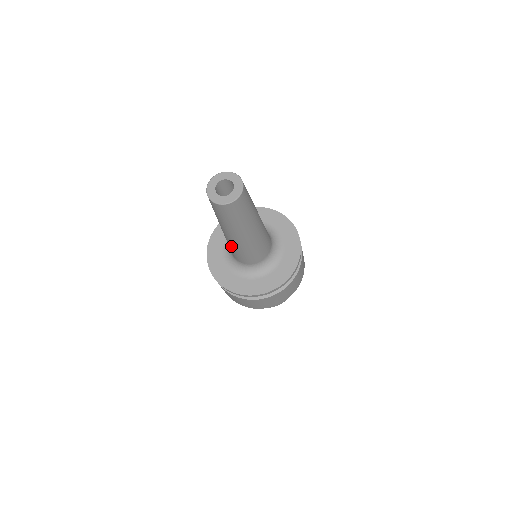
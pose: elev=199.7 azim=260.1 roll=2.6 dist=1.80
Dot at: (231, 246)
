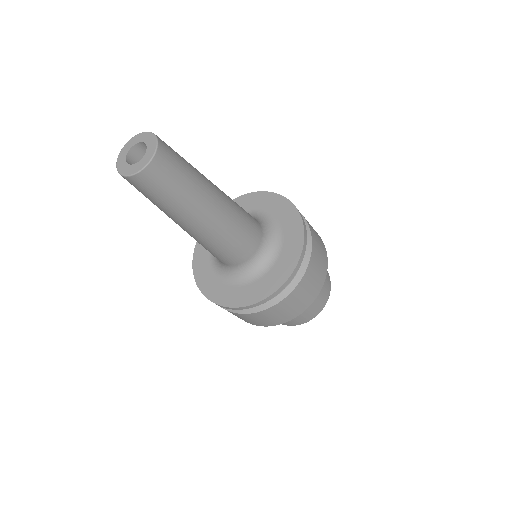
Dot at: (198, 242)
